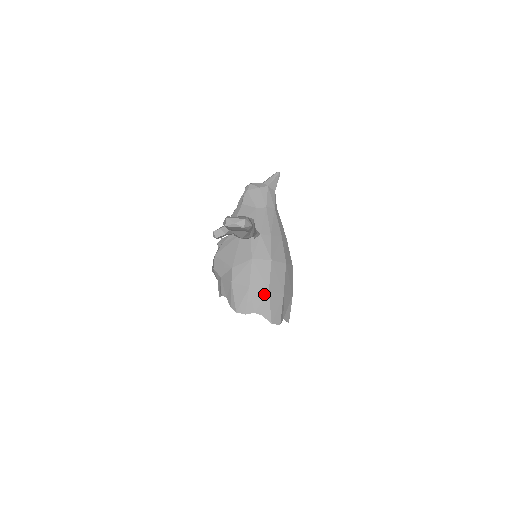
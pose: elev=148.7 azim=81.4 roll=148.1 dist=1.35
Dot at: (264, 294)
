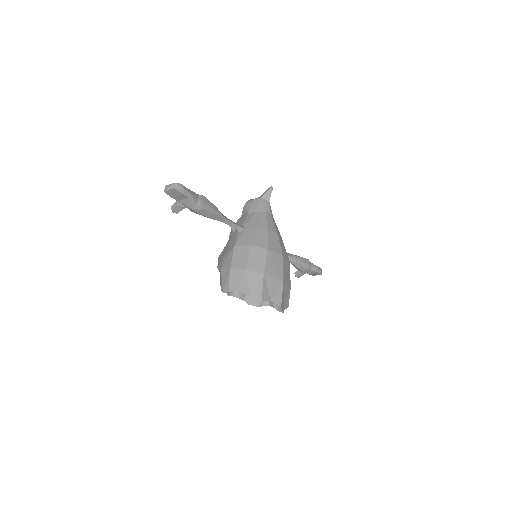
Dot at: (242, 272)
